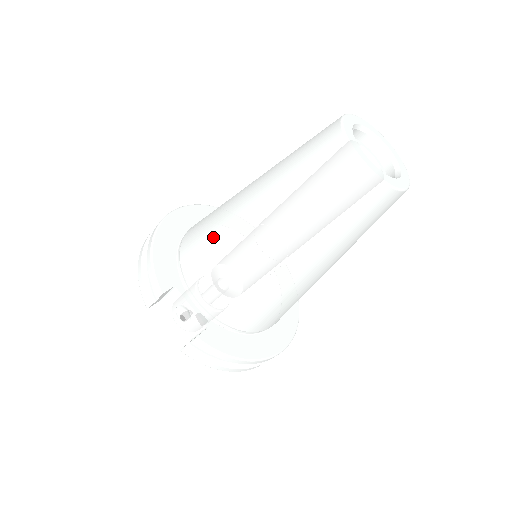
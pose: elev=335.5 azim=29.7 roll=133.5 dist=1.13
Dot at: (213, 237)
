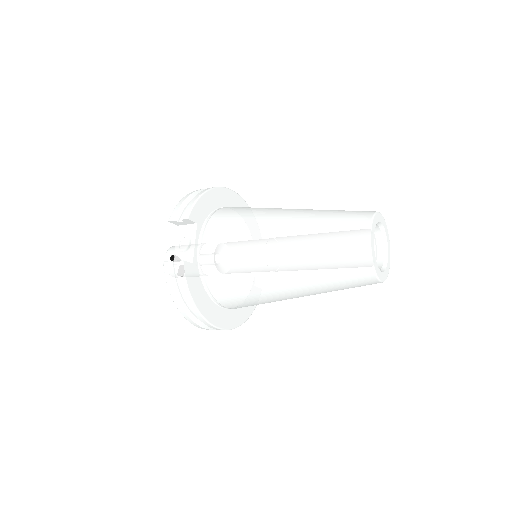
Dot at: (247, 216)
